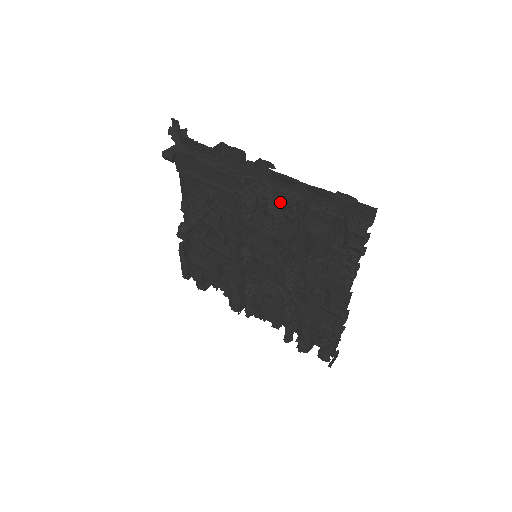
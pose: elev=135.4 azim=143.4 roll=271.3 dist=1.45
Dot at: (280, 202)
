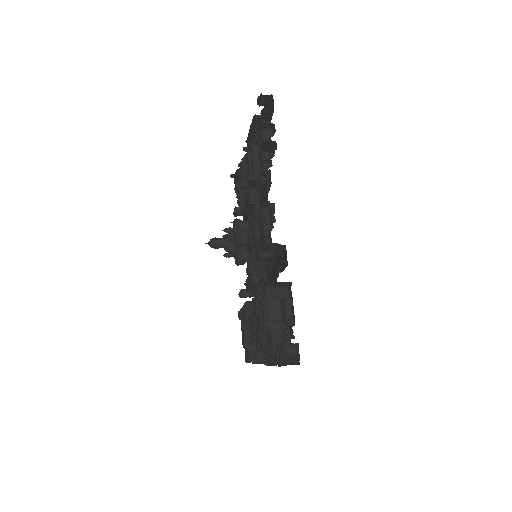
Dot at: (244, 158)
